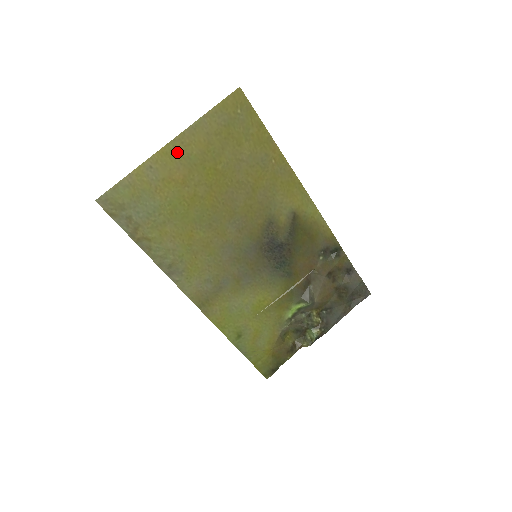
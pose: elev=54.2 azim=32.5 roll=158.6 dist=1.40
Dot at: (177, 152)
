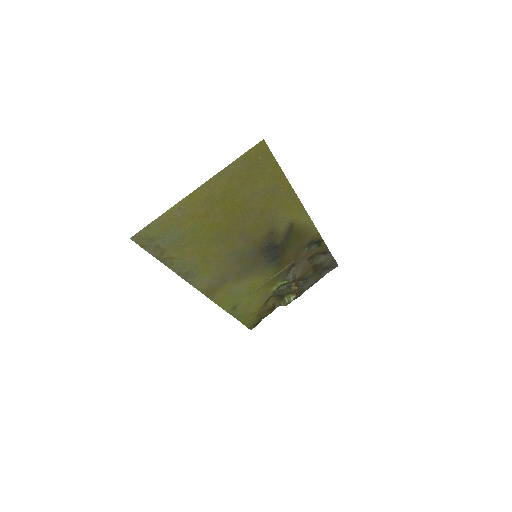
Dot at: (203, 194)
